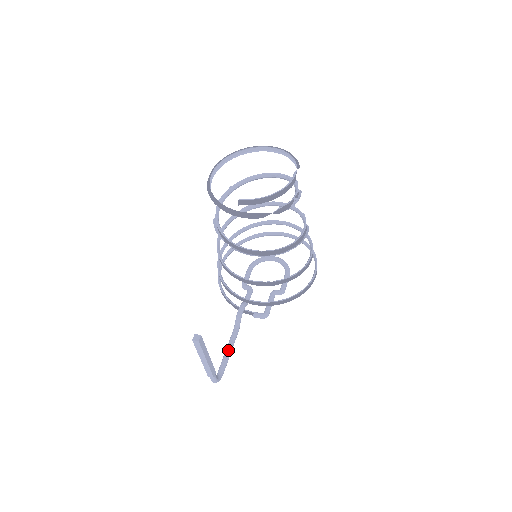
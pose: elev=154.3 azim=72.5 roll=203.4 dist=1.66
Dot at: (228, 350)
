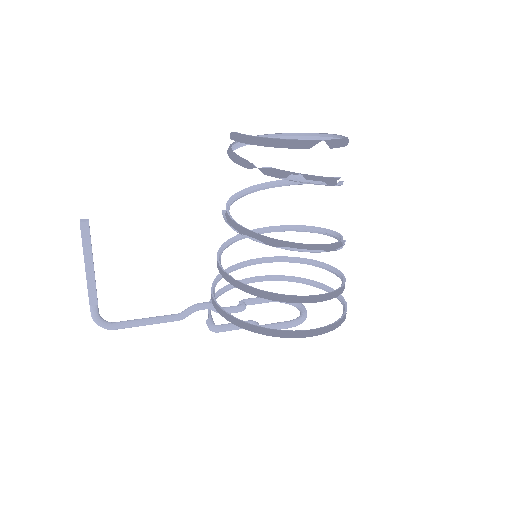
Dot at: (146, 318)
